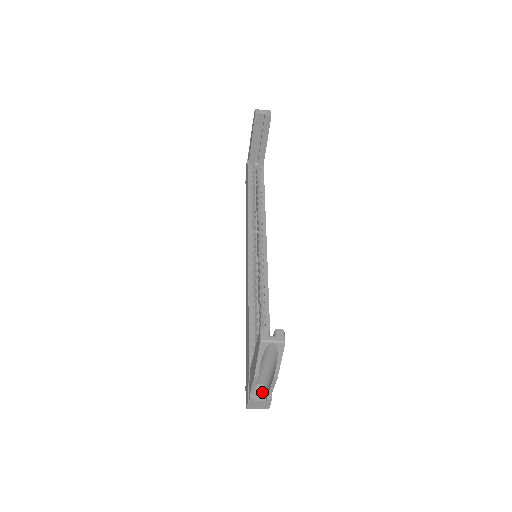
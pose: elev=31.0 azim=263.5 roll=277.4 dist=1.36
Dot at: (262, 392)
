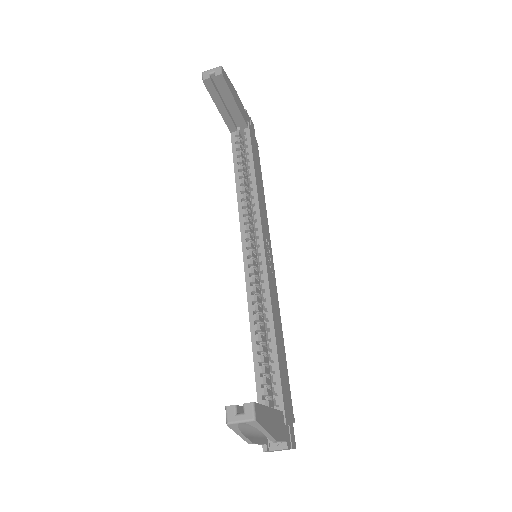
Dot at: occluded
